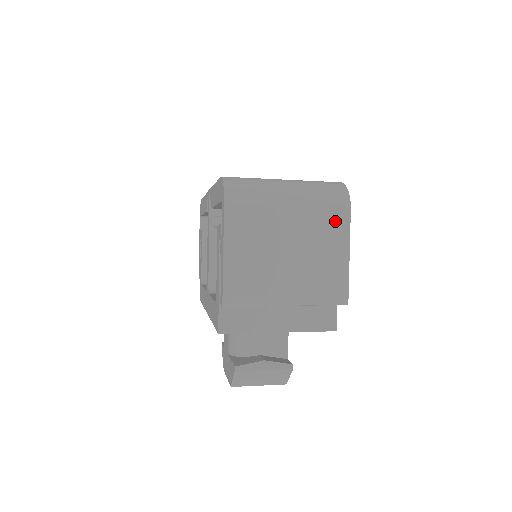
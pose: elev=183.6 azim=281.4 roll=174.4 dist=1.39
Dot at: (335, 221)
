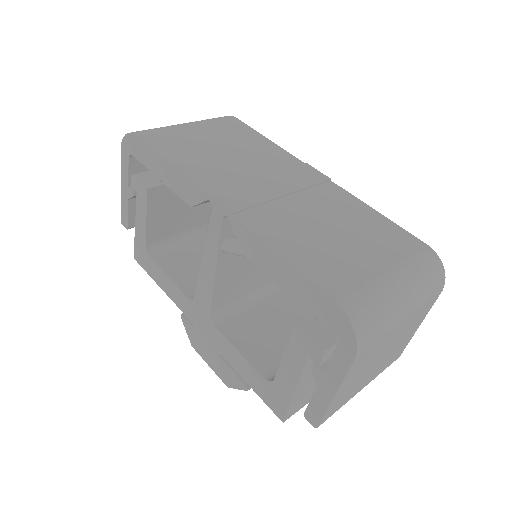
Dot at: (426, 308)
